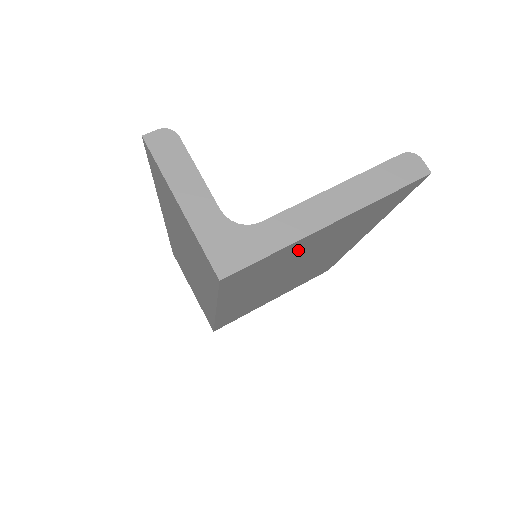
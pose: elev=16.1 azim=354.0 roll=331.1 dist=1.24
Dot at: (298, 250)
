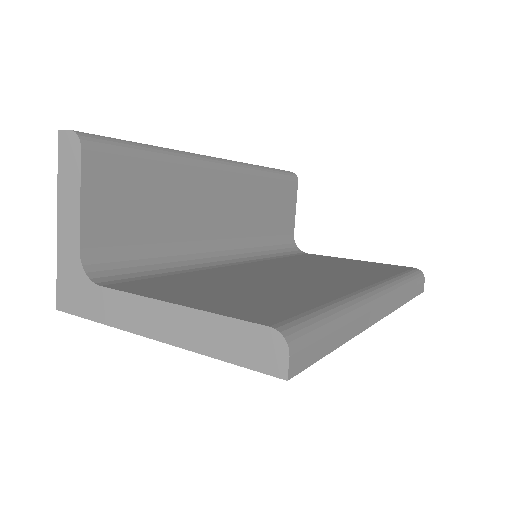
Dot at: occluded
